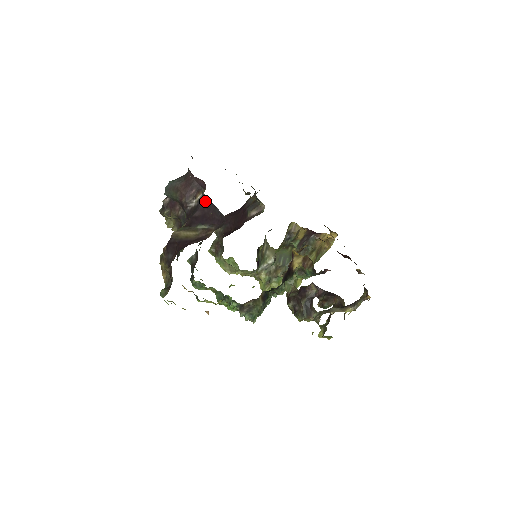
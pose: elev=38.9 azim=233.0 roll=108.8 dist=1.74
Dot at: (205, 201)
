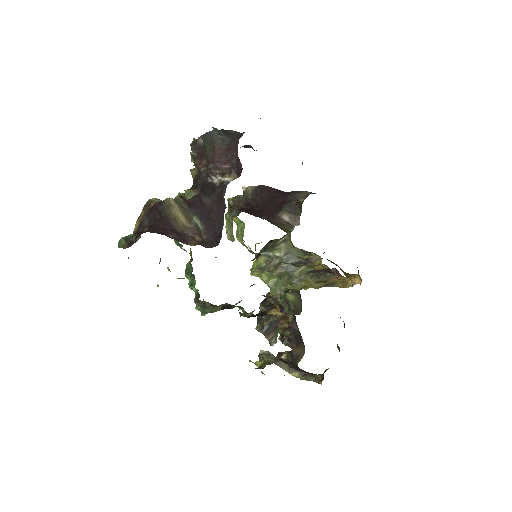
Dot at: (222, 197)
